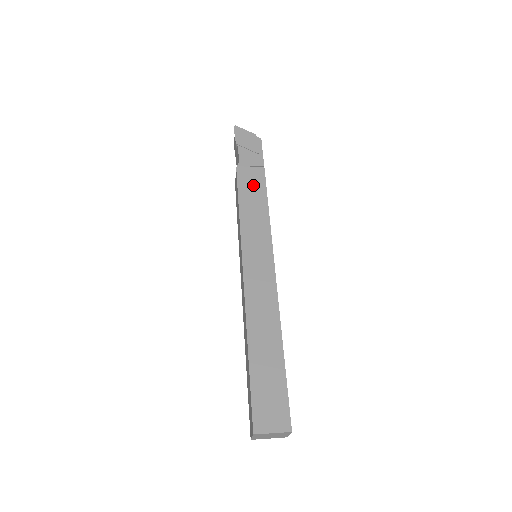
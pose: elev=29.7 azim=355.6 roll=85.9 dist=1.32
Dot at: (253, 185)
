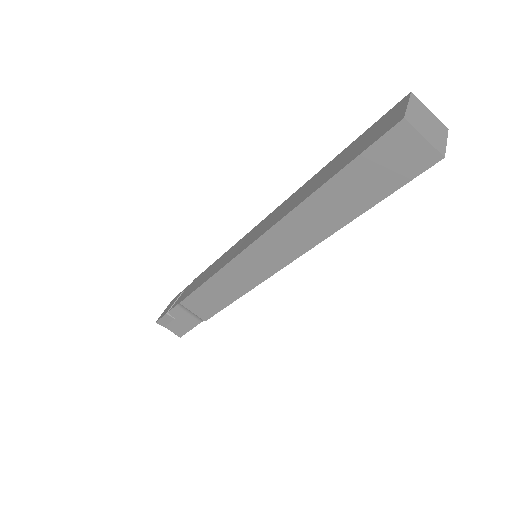
Dot at: (199, 280)
